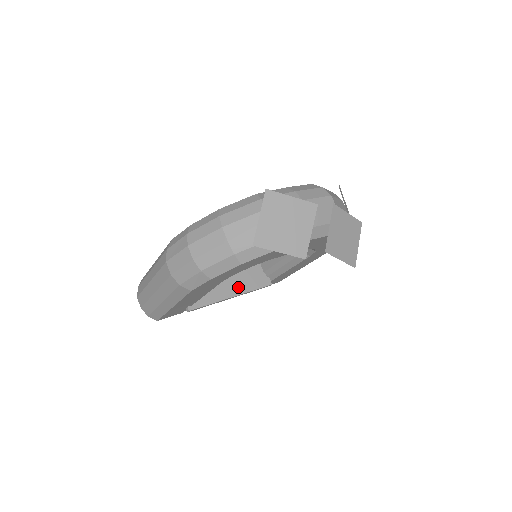
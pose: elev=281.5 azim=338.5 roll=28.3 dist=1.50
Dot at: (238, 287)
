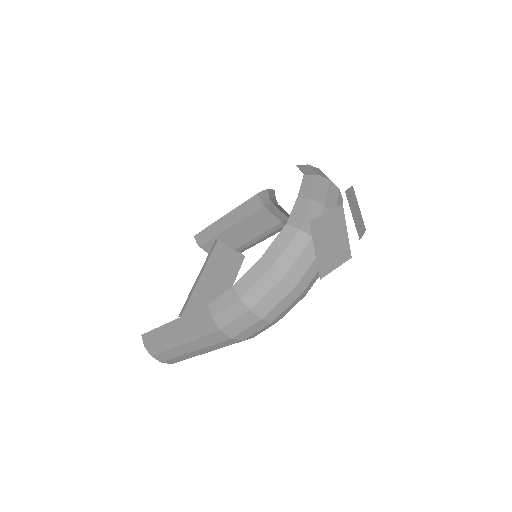
Dot at: (227, 281)
